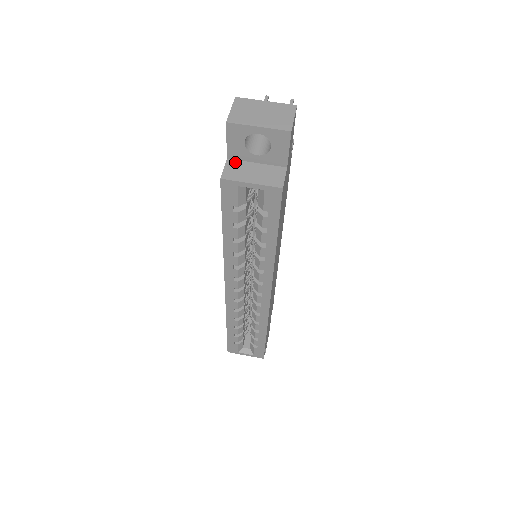
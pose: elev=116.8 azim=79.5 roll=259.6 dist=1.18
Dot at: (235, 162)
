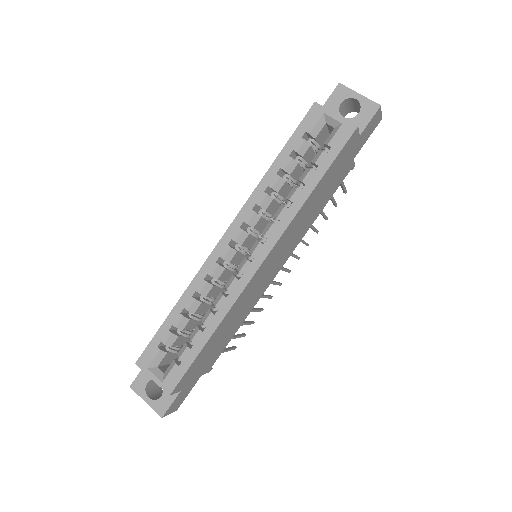
Dot at: occluded
